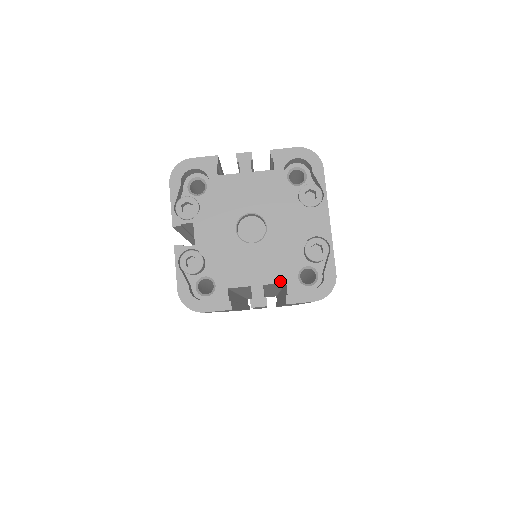
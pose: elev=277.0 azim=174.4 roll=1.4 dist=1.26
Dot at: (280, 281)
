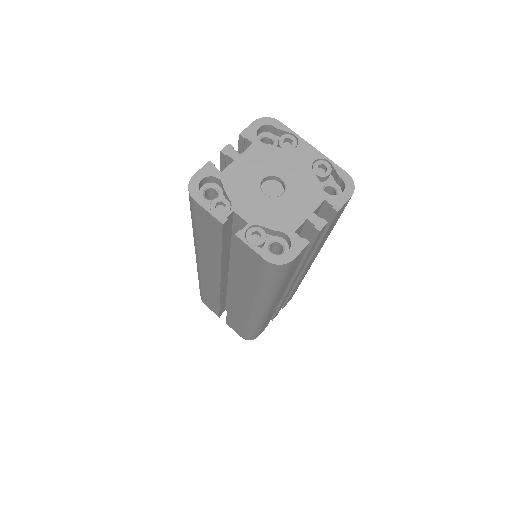
Dot at: (320, 202)
